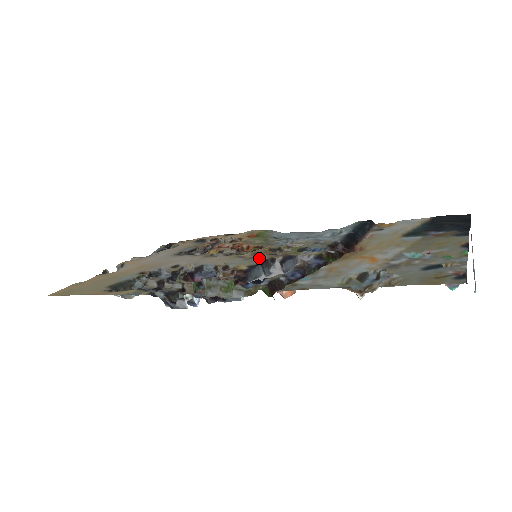
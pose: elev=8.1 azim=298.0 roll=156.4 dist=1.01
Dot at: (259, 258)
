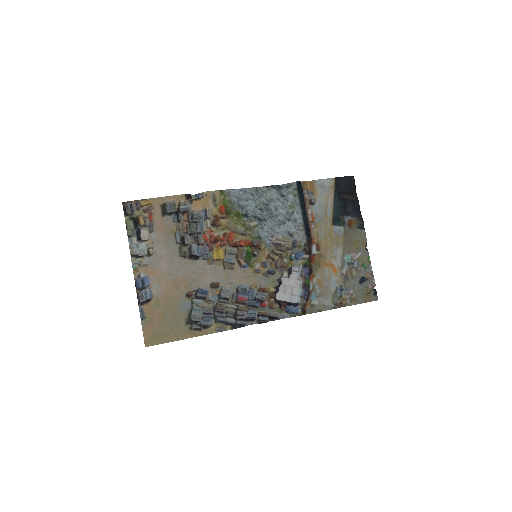
Dot at: (275, 277)
